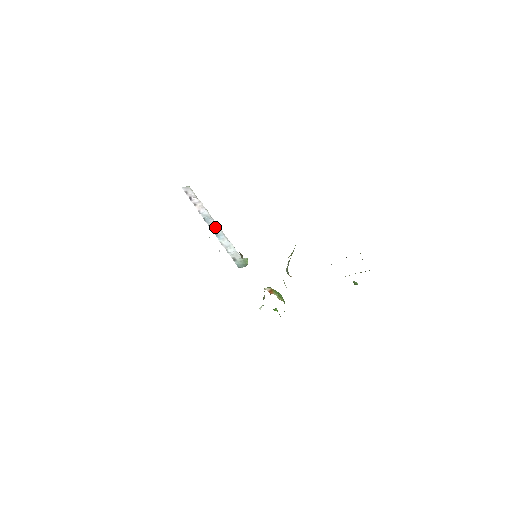
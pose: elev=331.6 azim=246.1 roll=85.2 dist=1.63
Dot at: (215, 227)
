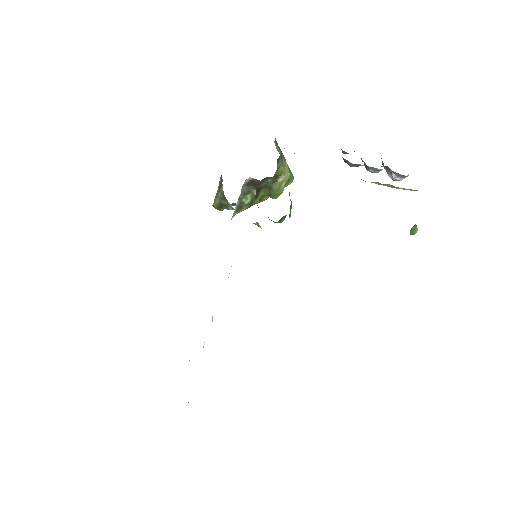
Dot at: occluded
